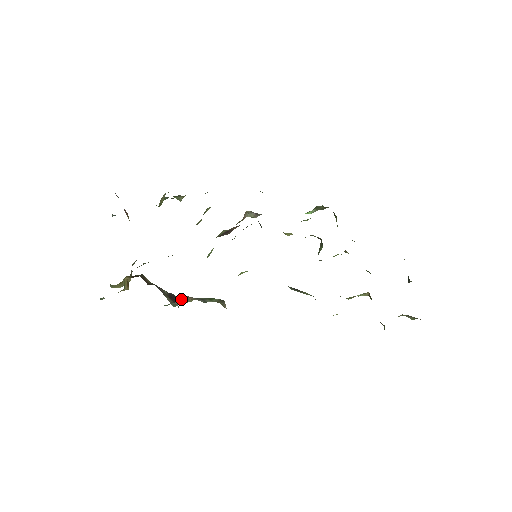
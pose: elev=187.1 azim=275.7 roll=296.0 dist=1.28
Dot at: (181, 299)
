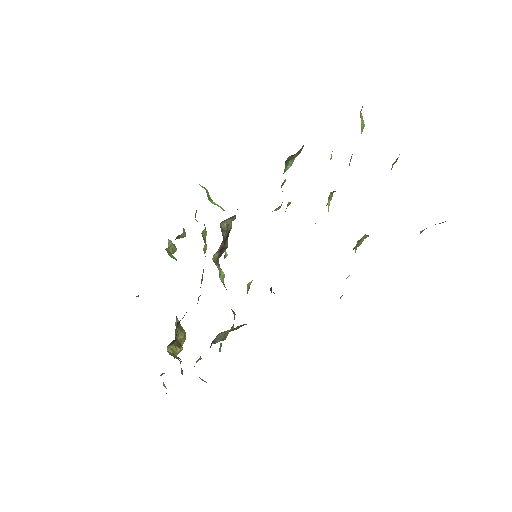
Dot at: (218, 337)
